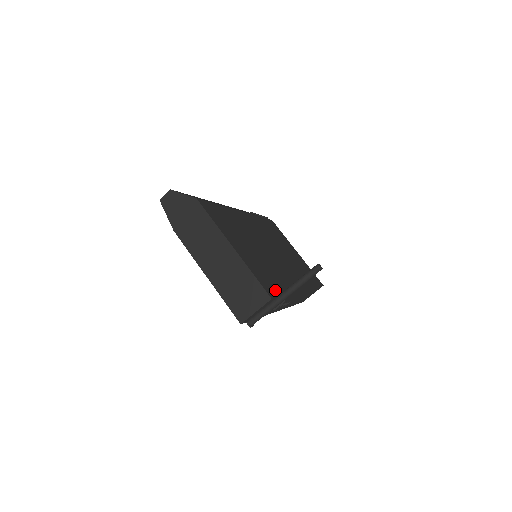
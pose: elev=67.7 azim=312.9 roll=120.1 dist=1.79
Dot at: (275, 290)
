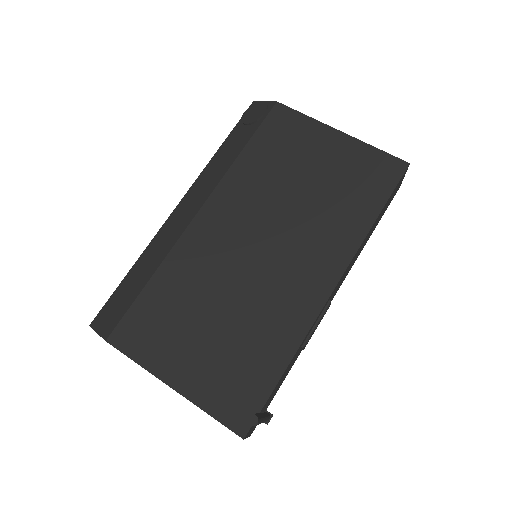
Dot at: (255, 398)
